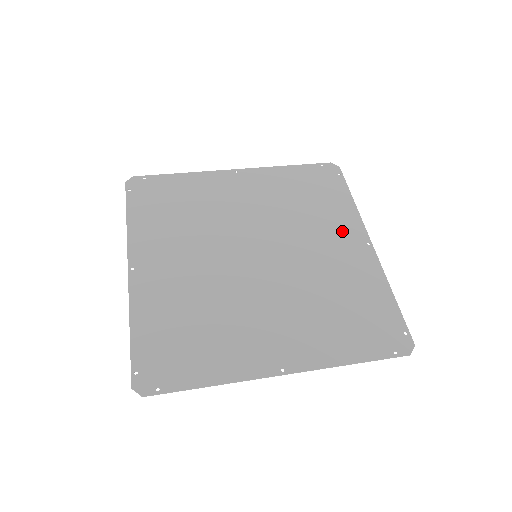
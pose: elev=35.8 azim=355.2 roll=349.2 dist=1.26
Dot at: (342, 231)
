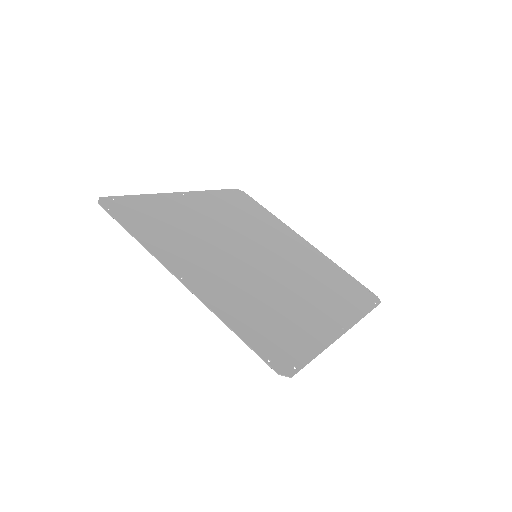
Dot at: (333, 309)
